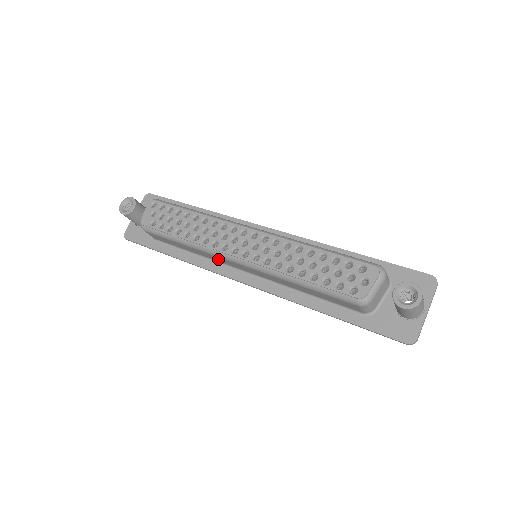
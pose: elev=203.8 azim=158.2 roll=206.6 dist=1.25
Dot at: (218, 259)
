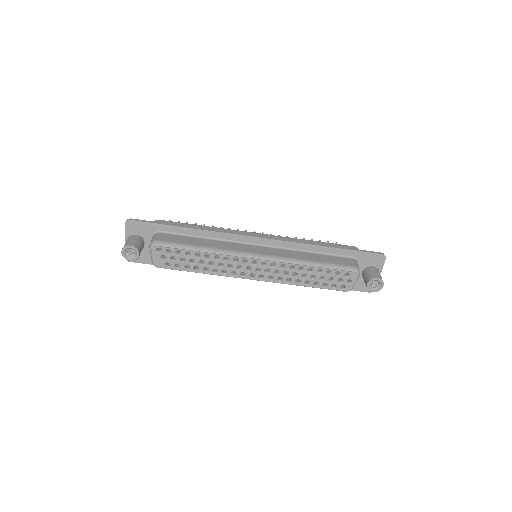
Dot at: occluded
